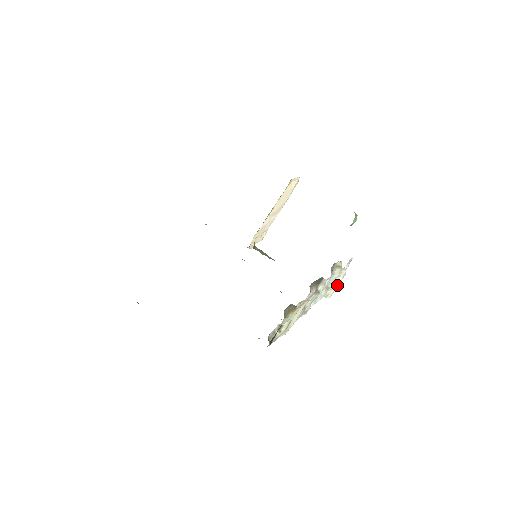
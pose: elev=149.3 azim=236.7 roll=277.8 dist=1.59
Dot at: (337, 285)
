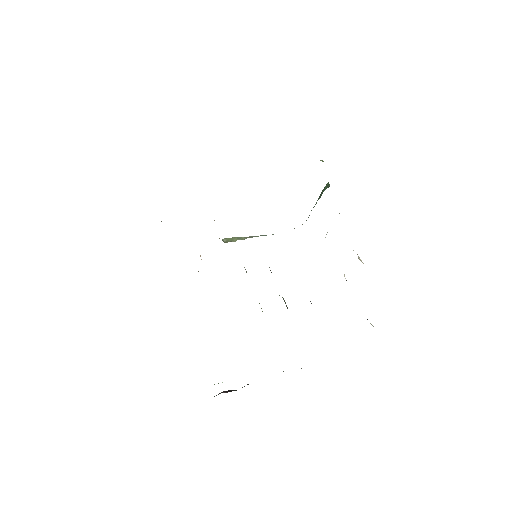
Dot at: occluded
